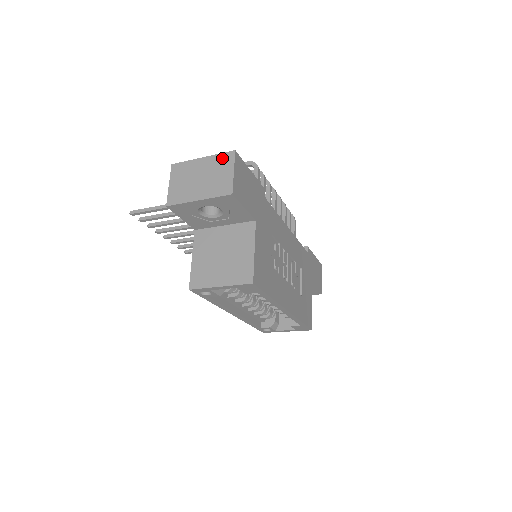
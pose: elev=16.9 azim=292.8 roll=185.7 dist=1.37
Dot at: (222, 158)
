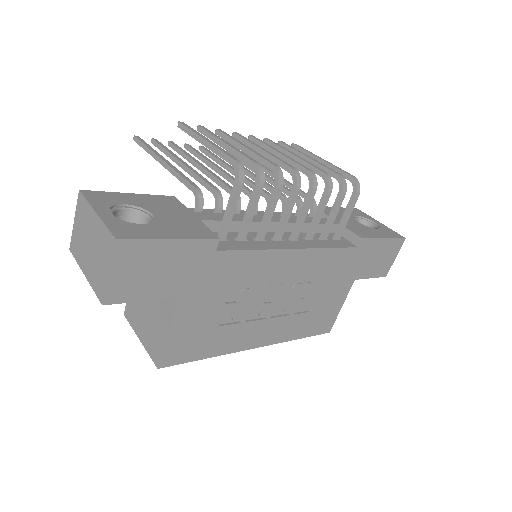
Dot at: (106, 237)
